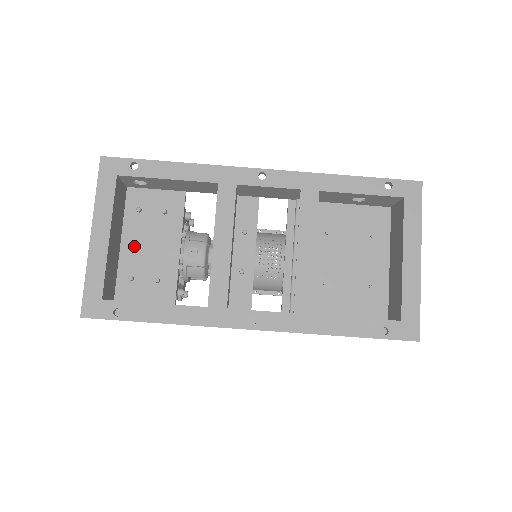
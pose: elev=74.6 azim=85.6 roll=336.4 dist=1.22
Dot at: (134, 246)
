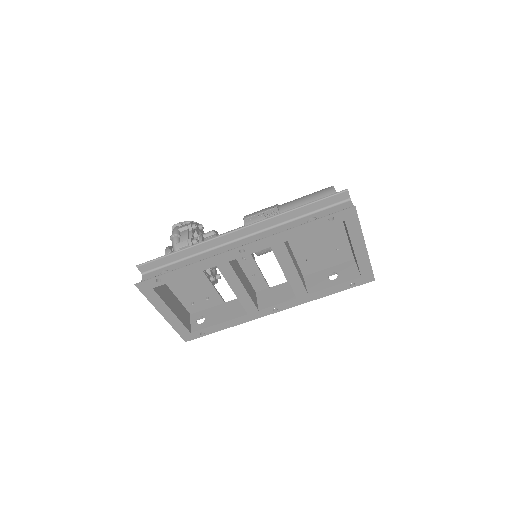
Dot at: (182, 291)
